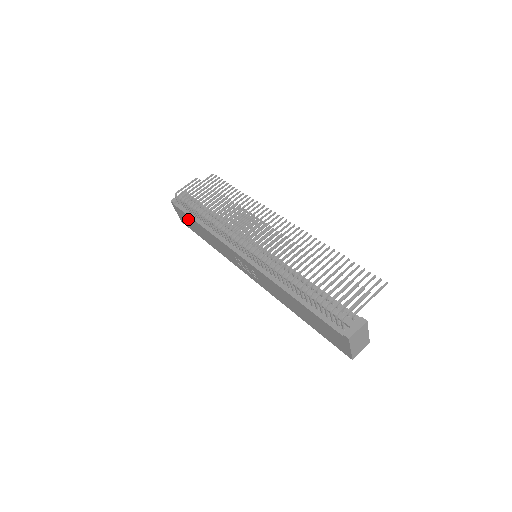
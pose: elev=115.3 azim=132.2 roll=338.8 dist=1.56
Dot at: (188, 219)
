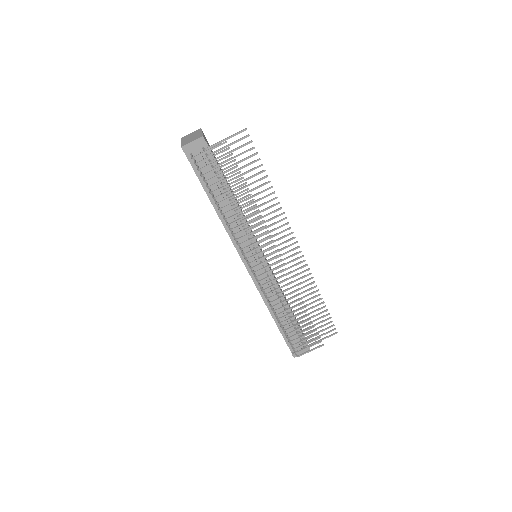
Dot at: occluded
